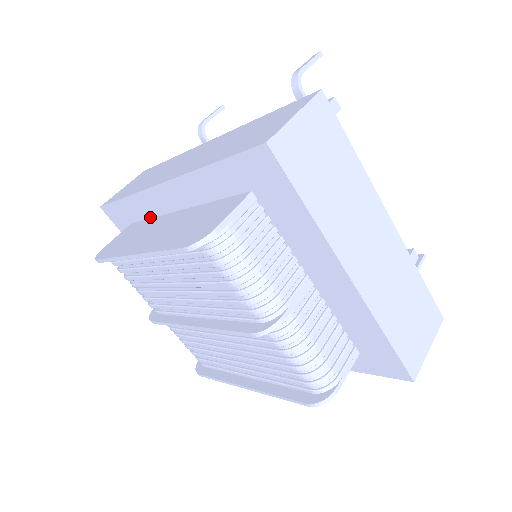
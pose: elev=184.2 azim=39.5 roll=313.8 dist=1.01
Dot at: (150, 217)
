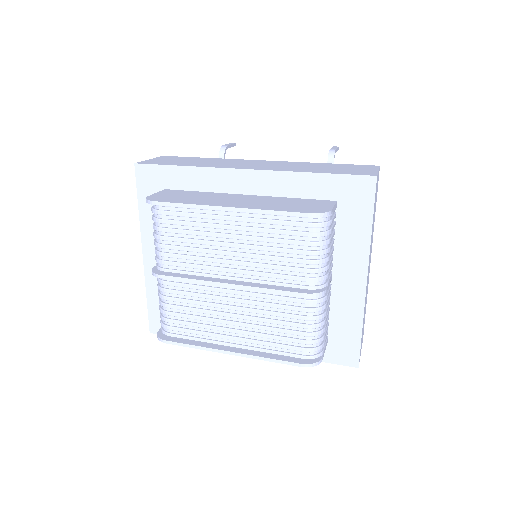
Dot at: (201, 190)
